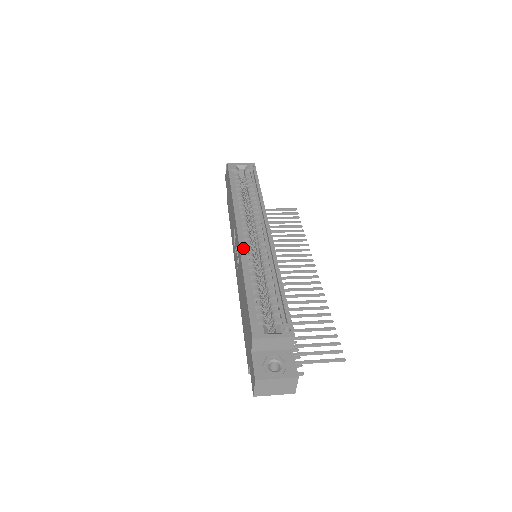
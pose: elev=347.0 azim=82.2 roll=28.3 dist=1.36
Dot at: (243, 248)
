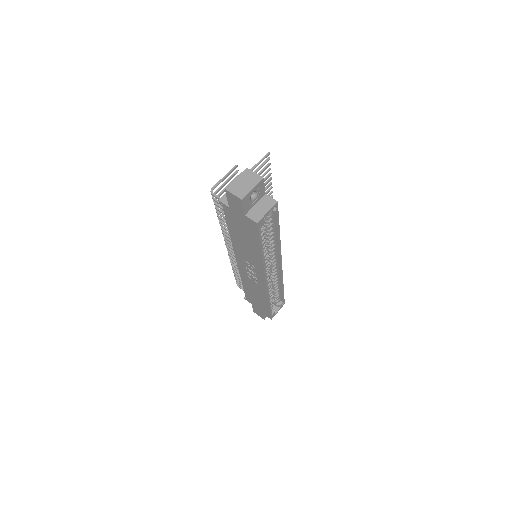
Dot at: occluded
